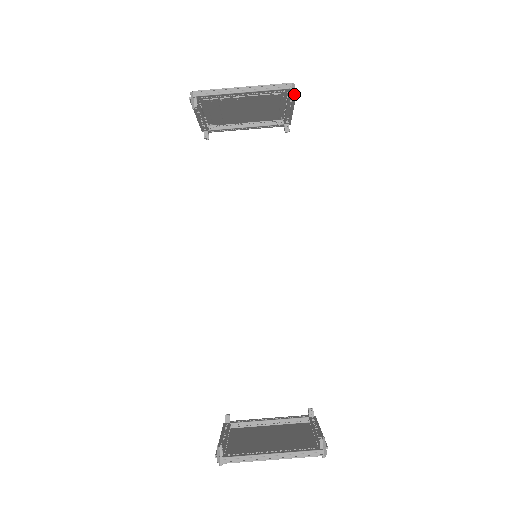
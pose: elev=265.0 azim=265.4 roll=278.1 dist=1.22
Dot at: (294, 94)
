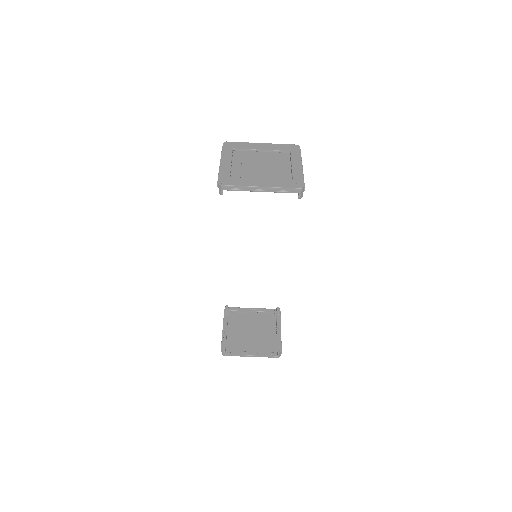
Dot at: (302, 195)
